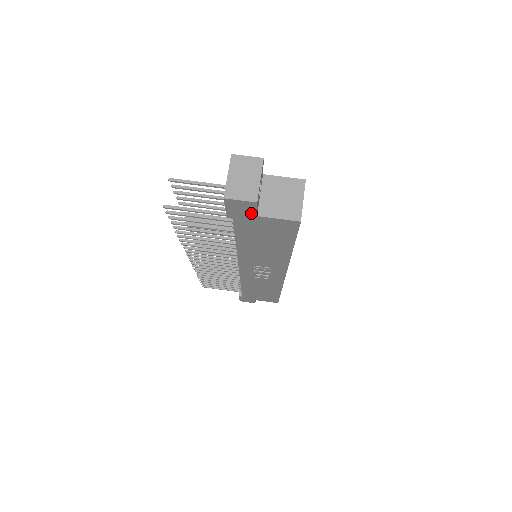
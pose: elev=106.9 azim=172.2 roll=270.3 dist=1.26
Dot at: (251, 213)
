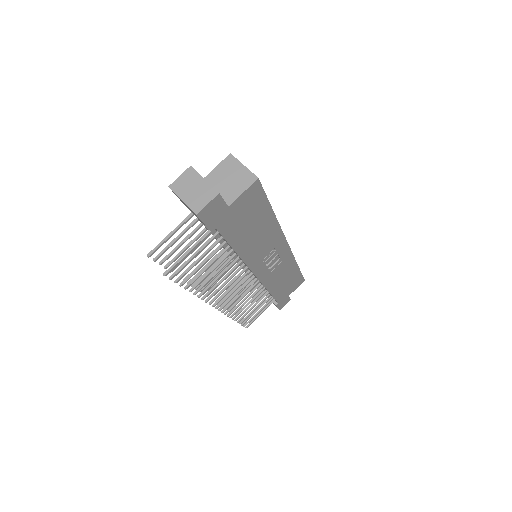
Dot at: (223, 208)
